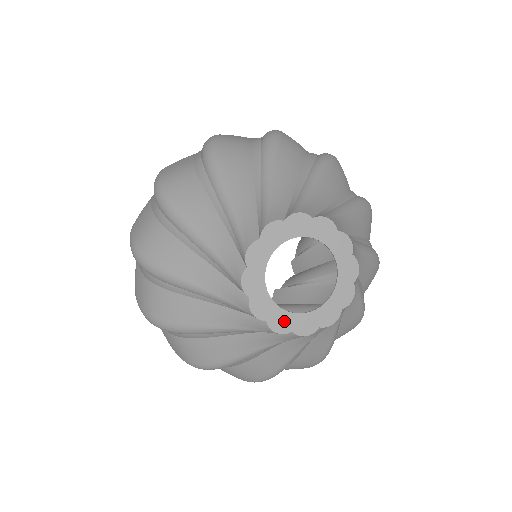
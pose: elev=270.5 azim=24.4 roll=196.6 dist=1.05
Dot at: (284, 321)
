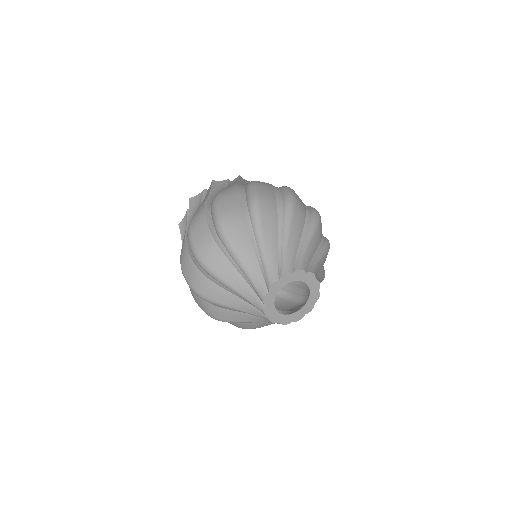
Dot at: (271, 311)
